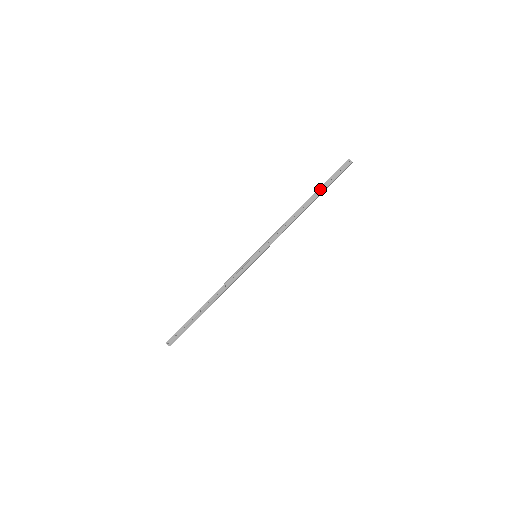
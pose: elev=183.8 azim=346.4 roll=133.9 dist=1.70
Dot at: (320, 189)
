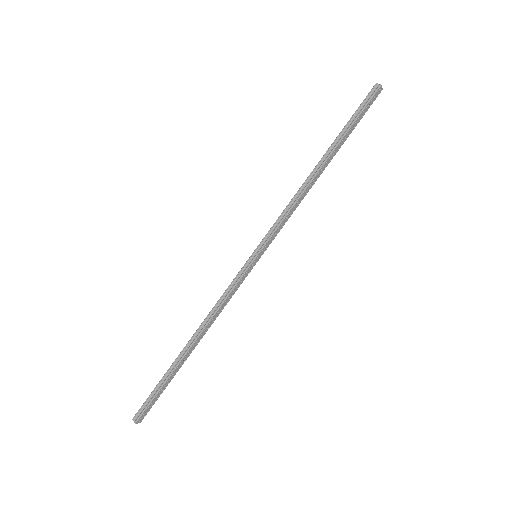
Dot at: (344, 138)
